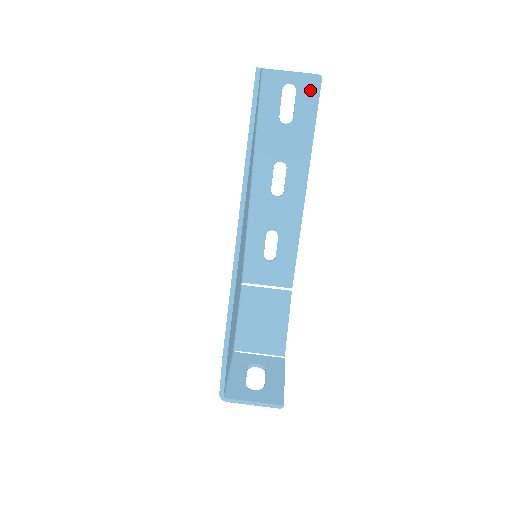
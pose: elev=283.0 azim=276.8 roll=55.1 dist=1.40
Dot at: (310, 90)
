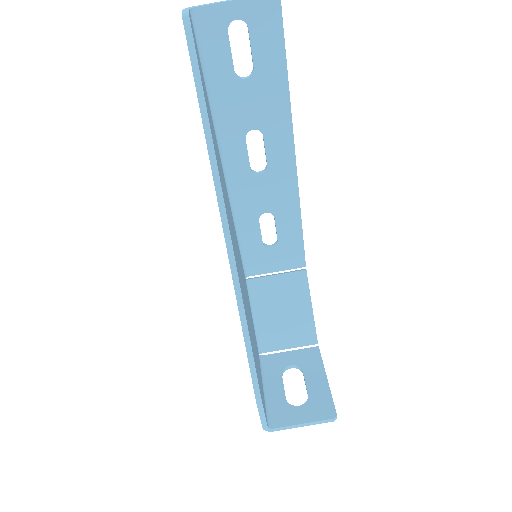
Dot at: (267, 20)
